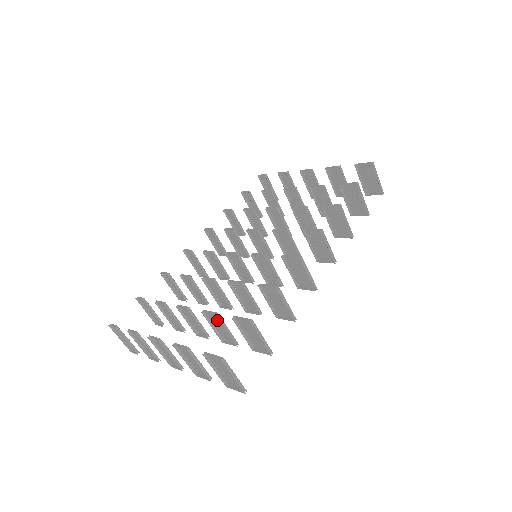
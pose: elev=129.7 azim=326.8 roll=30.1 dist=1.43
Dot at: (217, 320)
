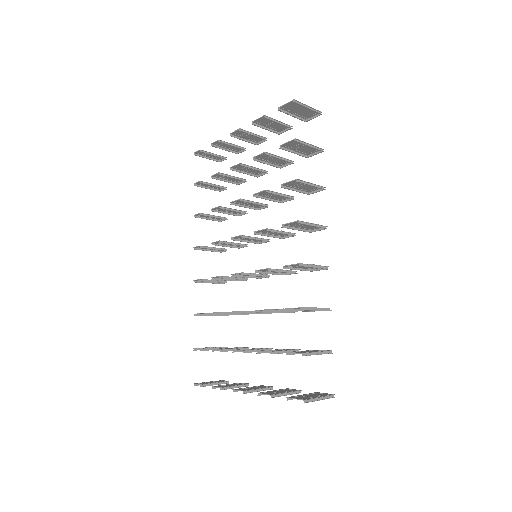
Dot at: occluded
